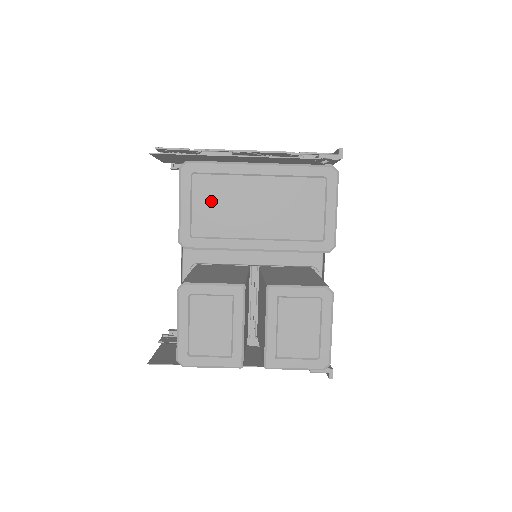
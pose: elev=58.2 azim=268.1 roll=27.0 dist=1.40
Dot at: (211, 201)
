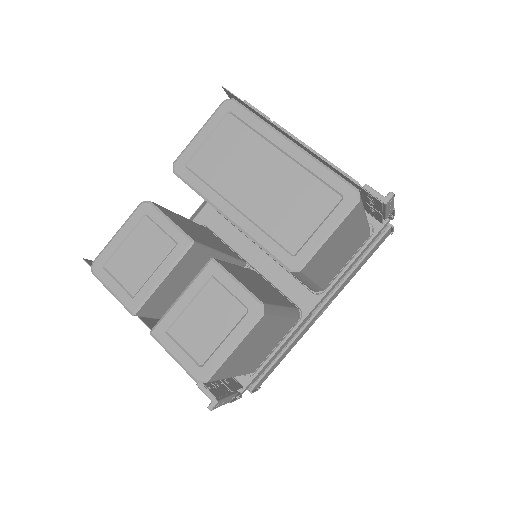
Dot at: (226, 147)
